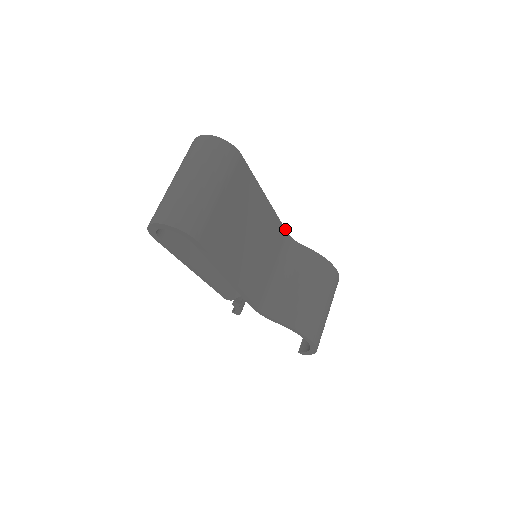
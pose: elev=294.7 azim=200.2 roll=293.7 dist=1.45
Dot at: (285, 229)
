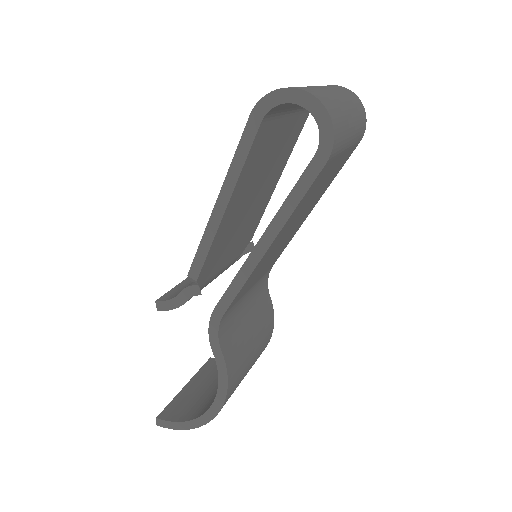
Dot at: occluded
